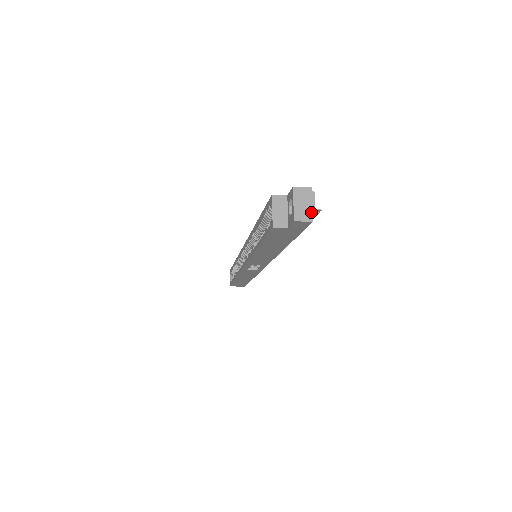
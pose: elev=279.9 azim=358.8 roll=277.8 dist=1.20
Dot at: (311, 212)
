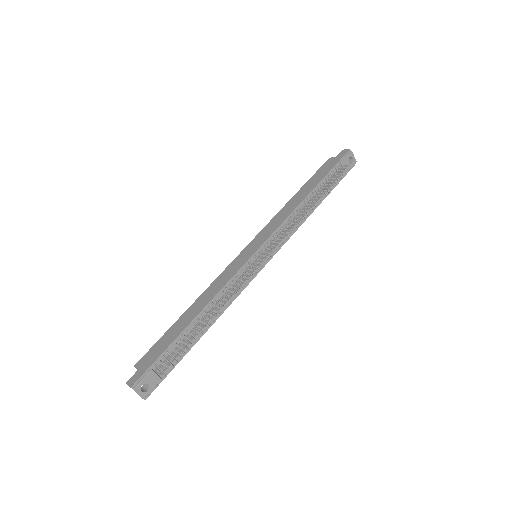
Dot at: (141, 397)
